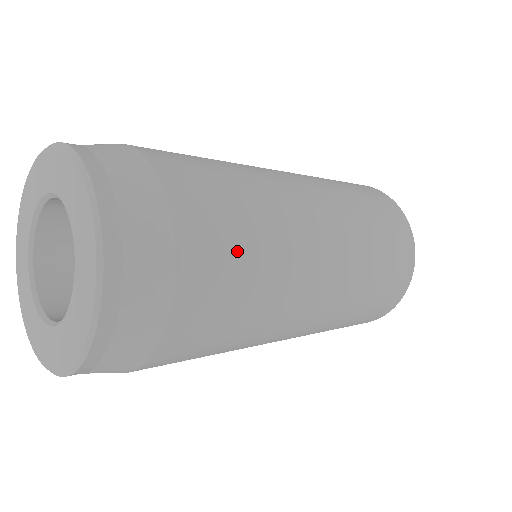
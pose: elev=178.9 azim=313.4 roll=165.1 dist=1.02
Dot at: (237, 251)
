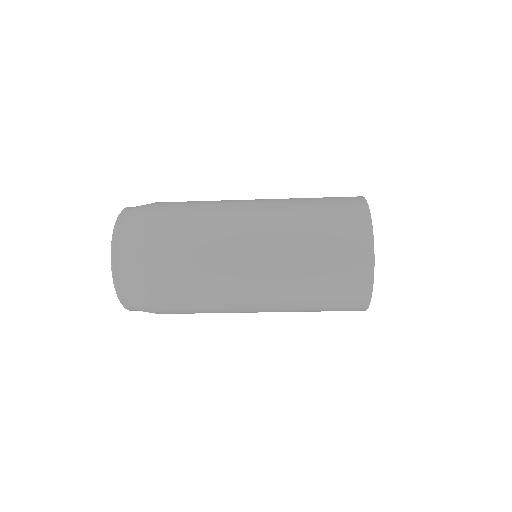
Dot at: (184, 210)
